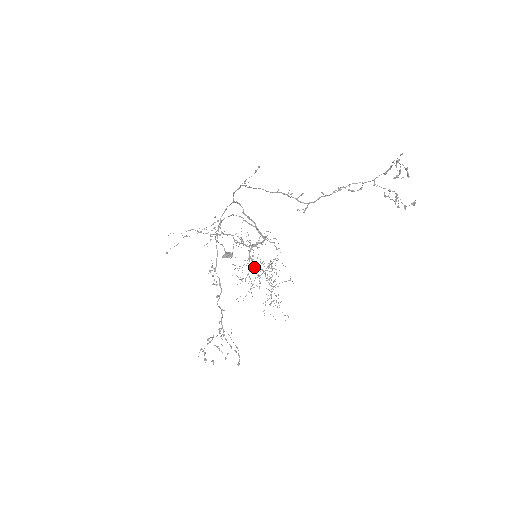
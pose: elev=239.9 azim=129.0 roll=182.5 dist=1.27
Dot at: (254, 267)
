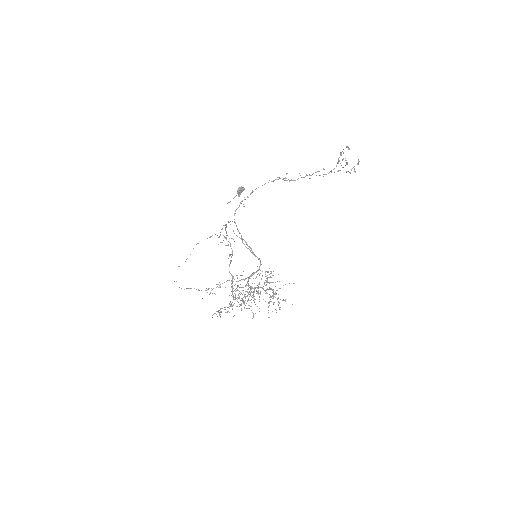
Dot at: occluded
